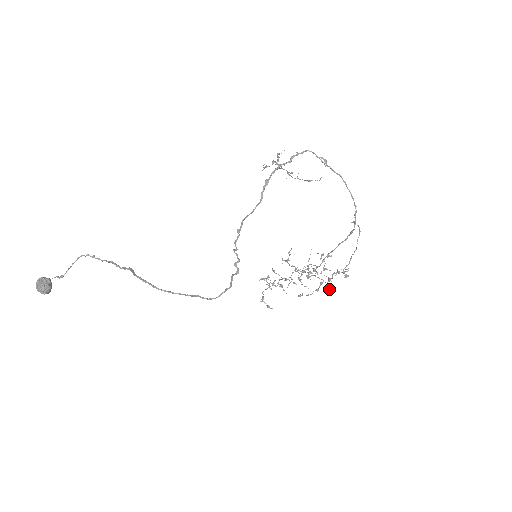
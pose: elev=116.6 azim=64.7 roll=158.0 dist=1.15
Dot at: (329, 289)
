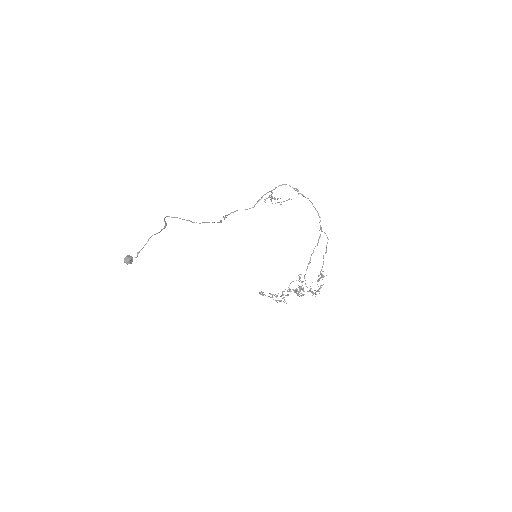
Dot at: (315, 293)
